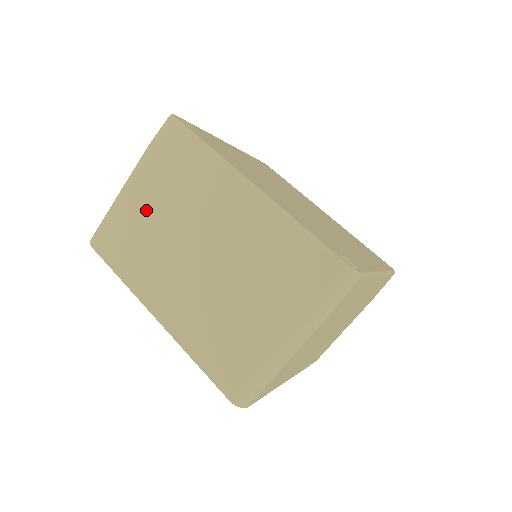
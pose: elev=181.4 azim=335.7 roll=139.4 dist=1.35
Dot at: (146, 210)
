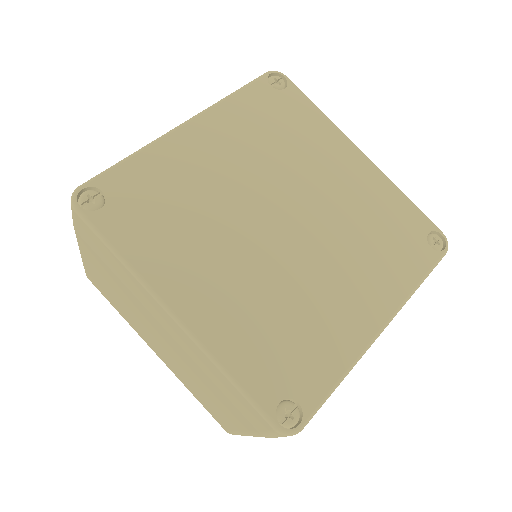
Dot at: (105, 279)
